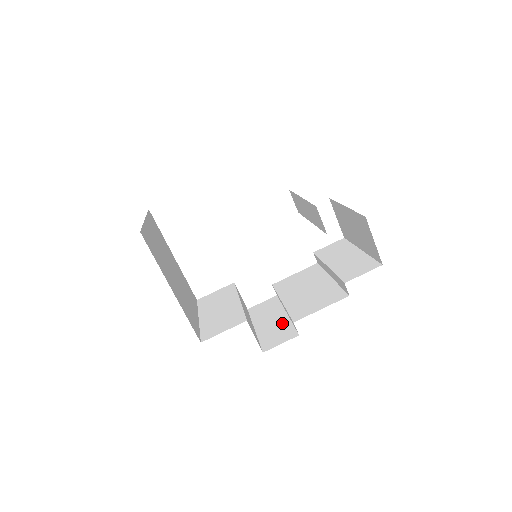
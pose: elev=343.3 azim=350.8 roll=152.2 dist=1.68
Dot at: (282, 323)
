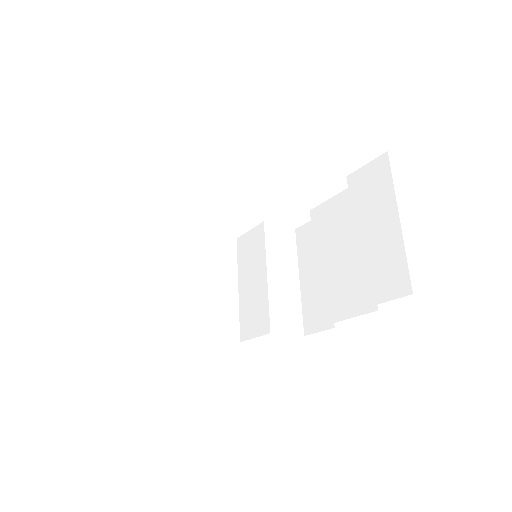
Dot at: occluded
